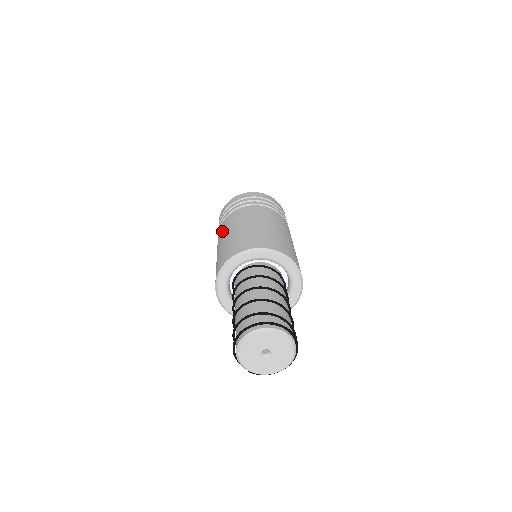
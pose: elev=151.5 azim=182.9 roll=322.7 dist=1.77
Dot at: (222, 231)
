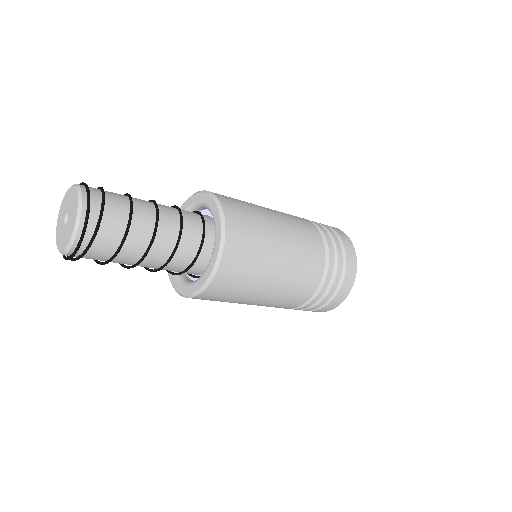
Dot at: occluded
